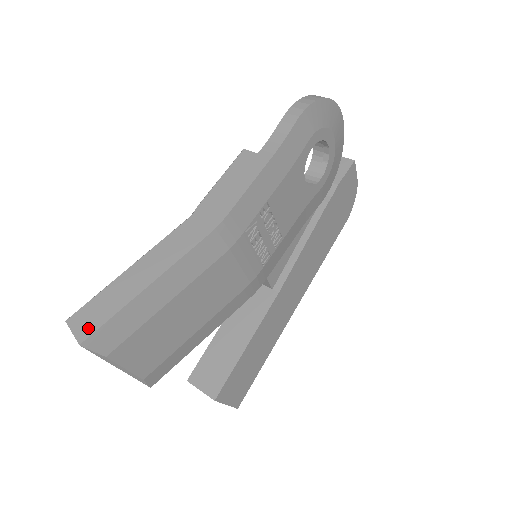
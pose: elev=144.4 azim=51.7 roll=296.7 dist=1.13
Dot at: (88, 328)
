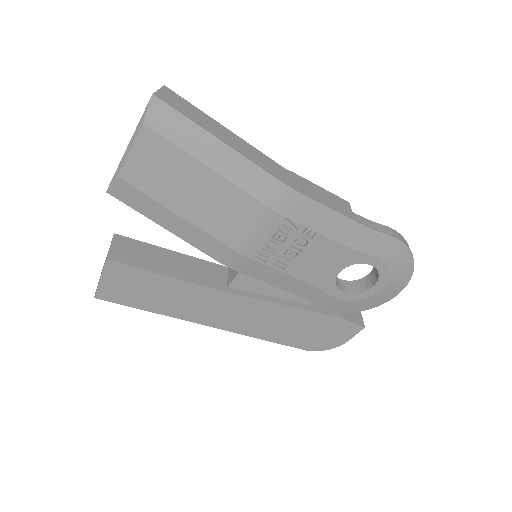
Dot at: (168, 100)
